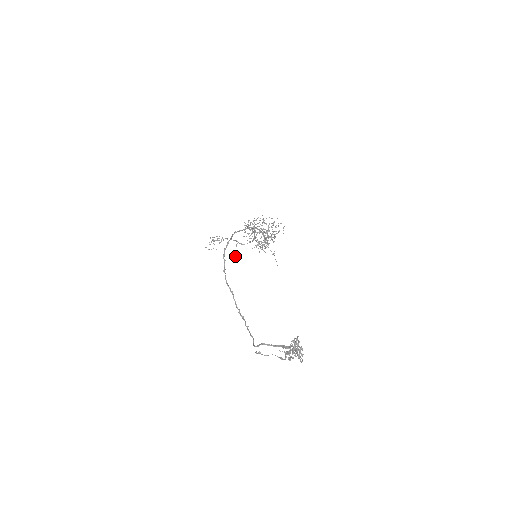
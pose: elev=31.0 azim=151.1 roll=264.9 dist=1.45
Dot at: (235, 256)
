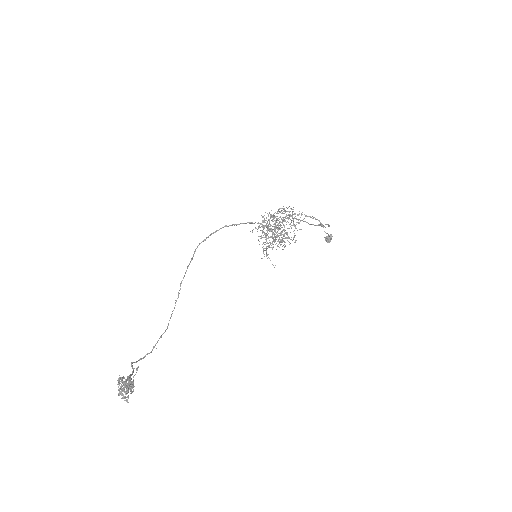
Dot at: occluded
